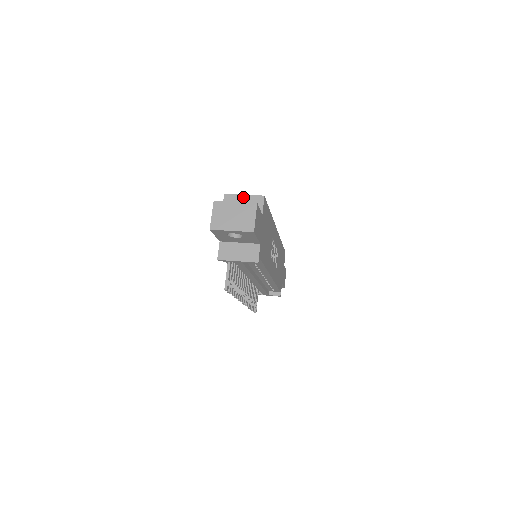
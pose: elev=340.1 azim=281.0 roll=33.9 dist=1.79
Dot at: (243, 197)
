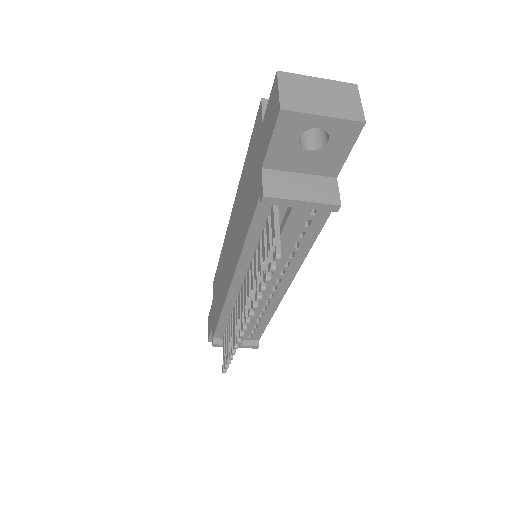
Dot at: occluded
